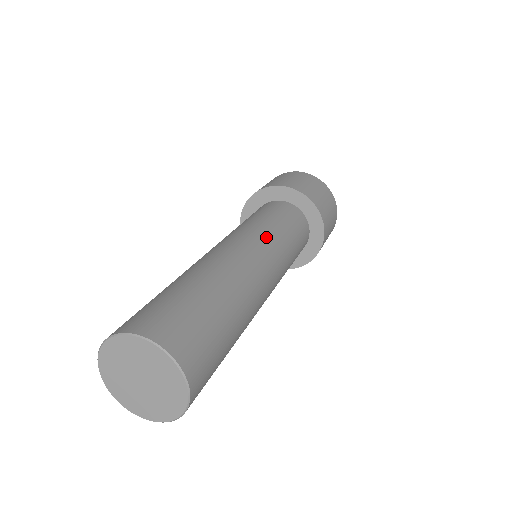
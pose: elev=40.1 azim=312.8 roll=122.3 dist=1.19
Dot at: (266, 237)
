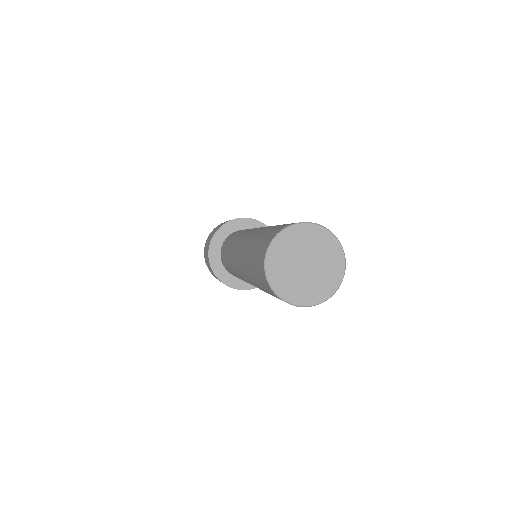
Dot at: occluded
